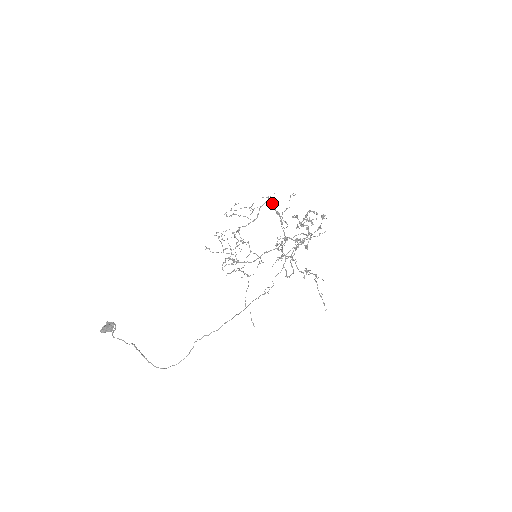
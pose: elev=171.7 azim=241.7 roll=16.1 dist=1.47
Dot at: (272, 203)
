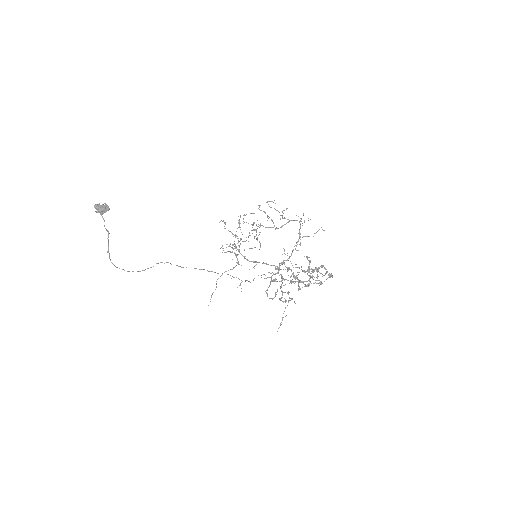
Dot at: occluded
